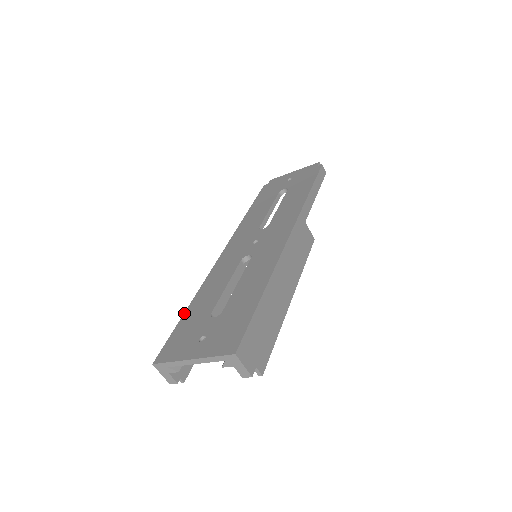
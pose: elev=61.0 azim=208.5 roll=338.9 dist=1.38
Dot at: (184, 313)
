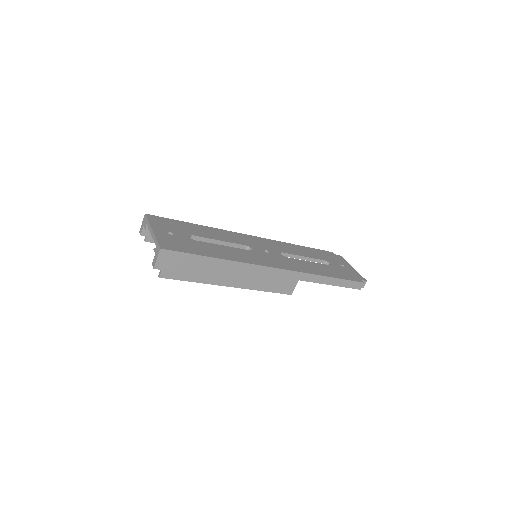
Dot at: (191, 223)
